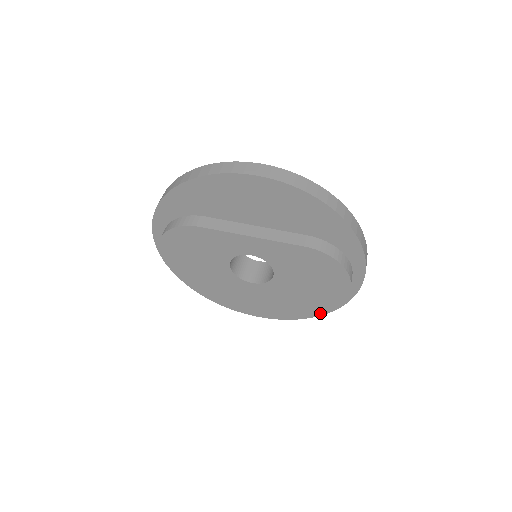
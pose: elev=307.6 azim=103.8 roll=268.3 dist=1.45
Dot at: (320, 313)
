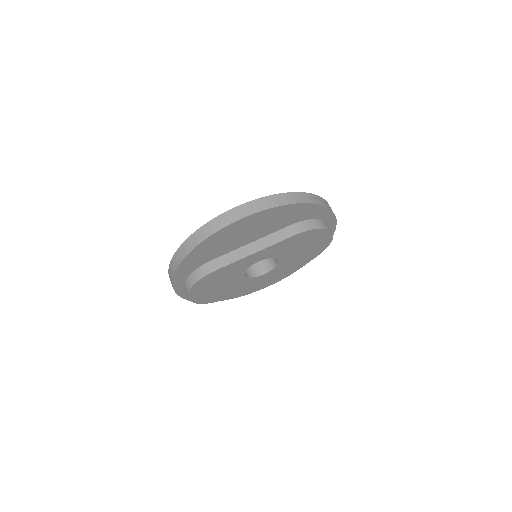
Dot at: occluded
